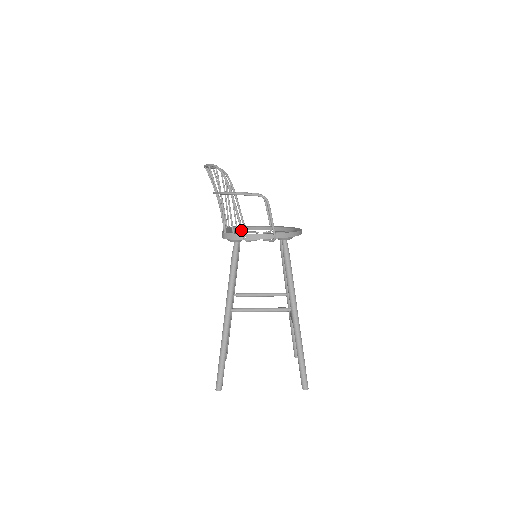
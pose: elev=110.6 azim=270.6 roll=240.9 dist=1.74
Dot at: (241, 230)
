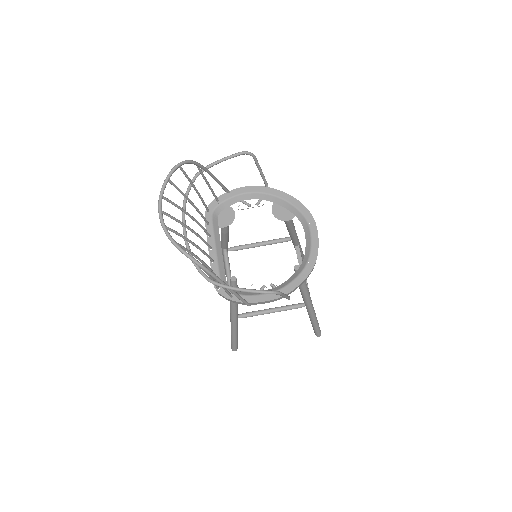
Dot at: occluded
